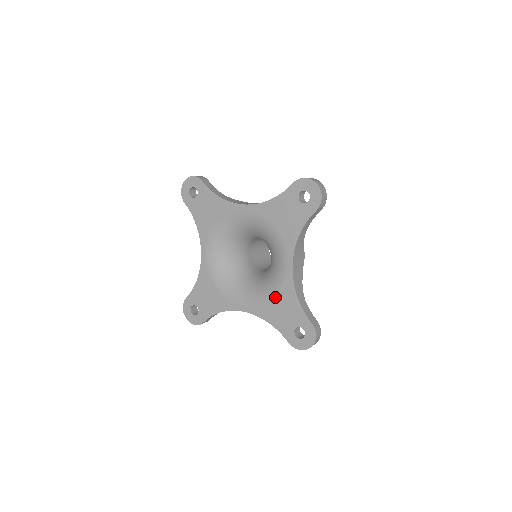
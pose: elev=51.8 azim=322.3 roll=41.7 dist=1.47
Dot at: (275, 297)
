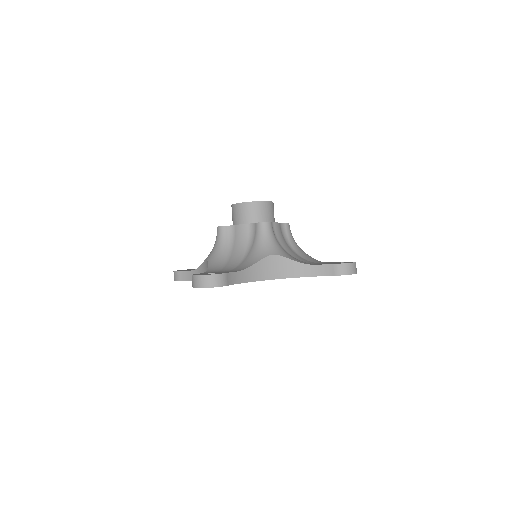
Dot at: occluded
